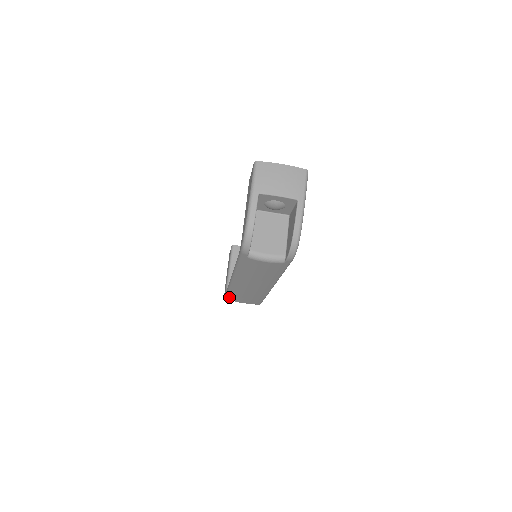
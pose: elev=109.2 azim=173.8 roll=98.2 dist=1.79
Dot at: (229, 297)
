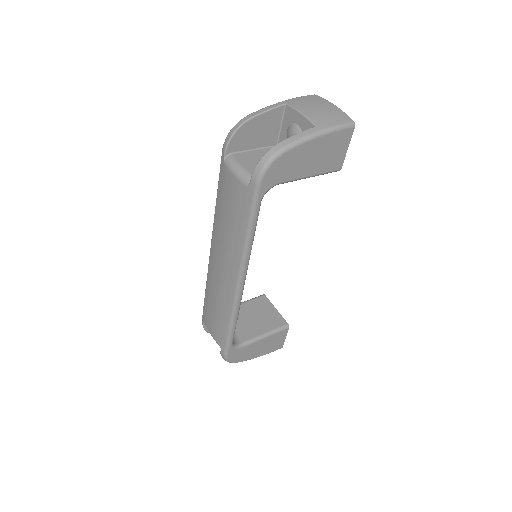
Dot at: (204, 310)
